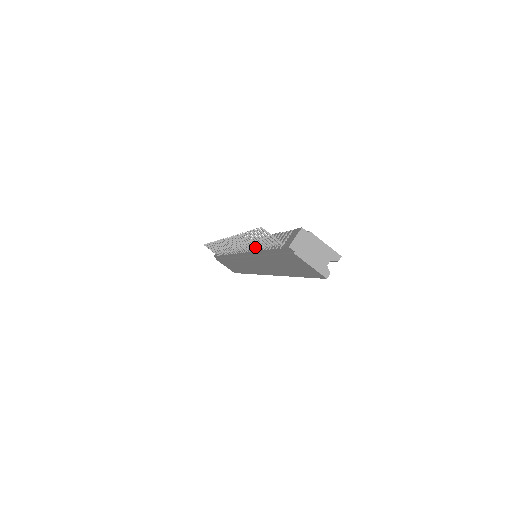
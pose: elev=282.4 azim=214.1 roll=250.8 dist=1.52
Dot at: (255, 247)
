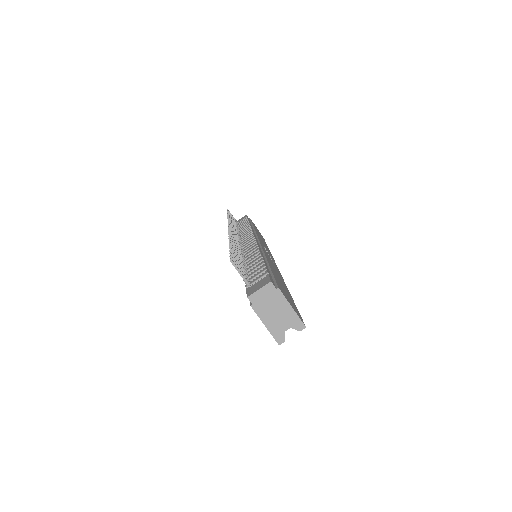
Dot at: occluded
